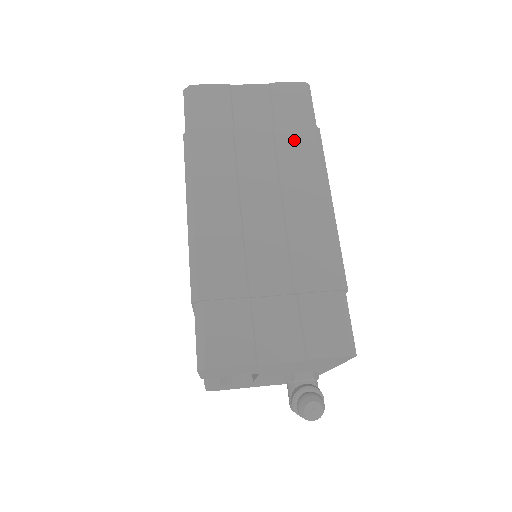
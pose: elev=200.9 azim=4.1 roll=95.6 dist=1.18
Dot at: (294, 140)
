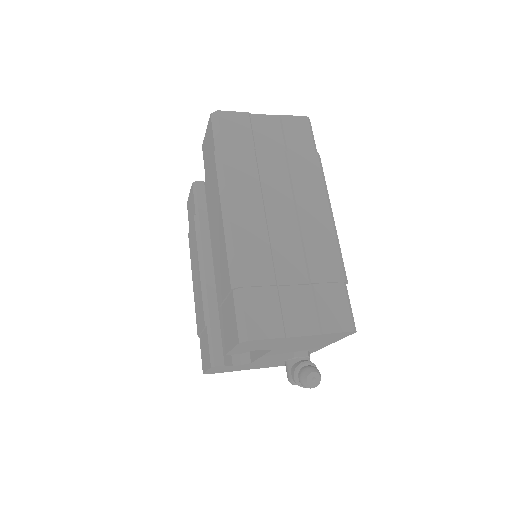
Dot at: (303, 163)
